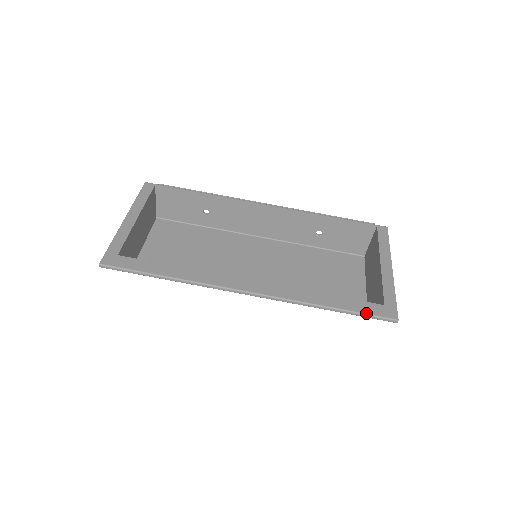
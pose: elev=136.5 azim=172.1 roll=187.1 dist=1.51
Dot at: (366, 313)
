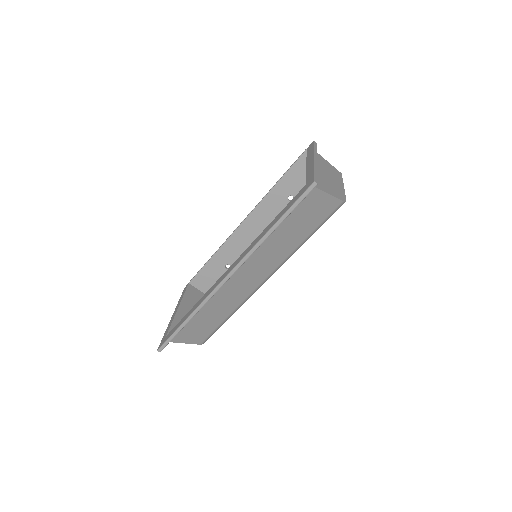
Dot at: (293, 204)
